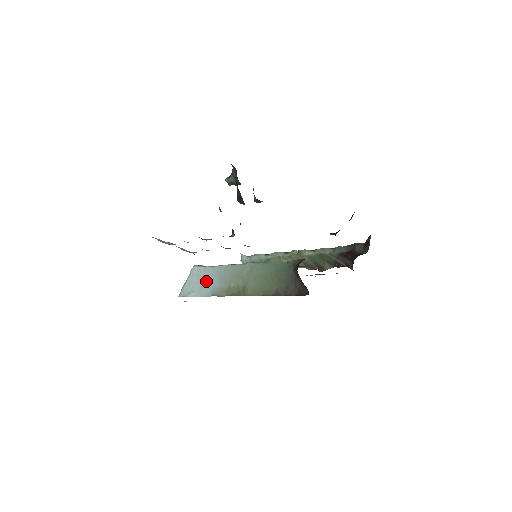
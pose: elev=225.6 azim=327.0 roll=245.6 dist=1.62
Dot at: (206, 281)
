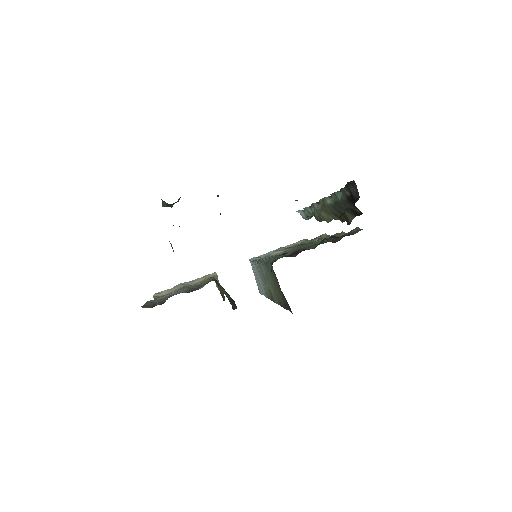
Dot at: occluded
